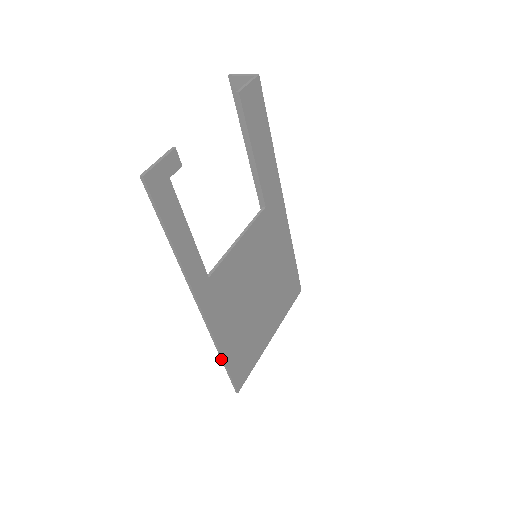
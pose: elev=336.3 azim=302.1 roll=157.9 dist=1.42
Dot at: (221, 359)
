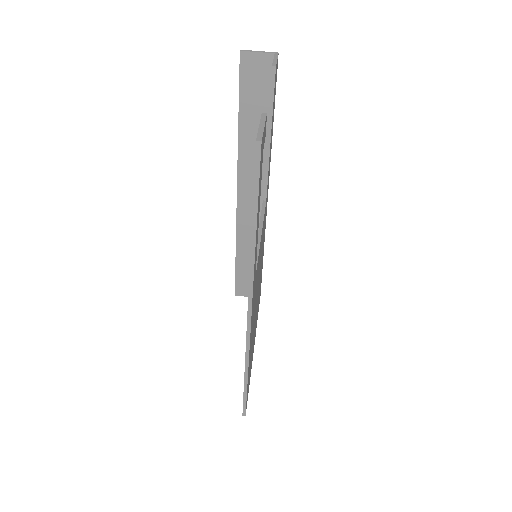
Dot at: (244, 377)
